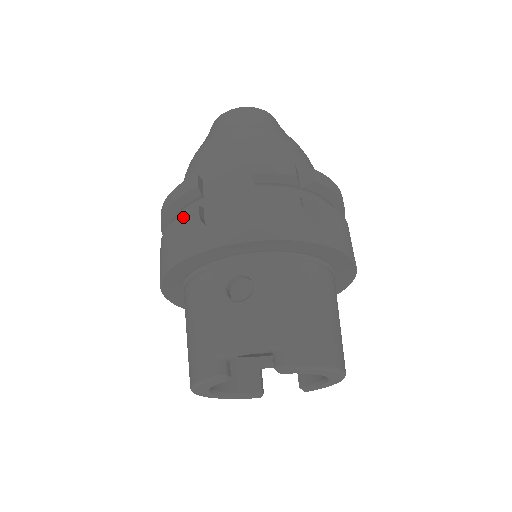
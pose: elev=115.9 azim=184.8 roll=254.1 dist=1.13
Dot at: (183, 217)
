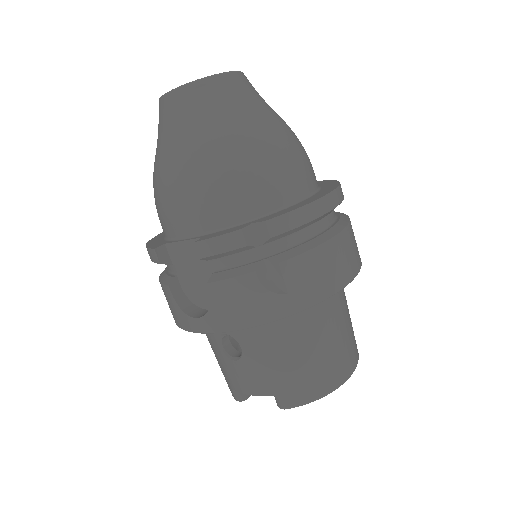
Dot at: (162, 287)
